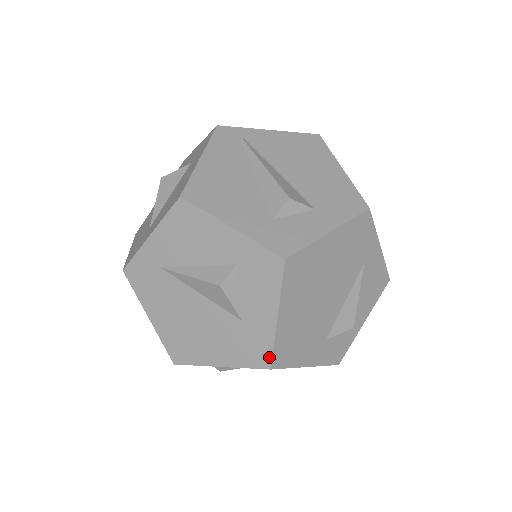
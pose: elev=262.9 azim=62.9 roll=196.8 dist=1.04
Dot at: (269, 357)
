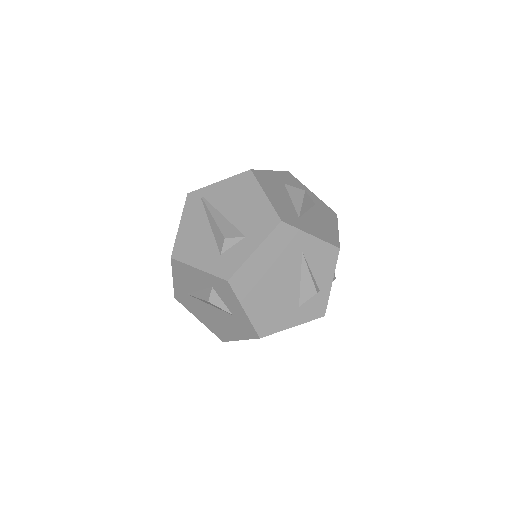
Dot at: (255, 332)
